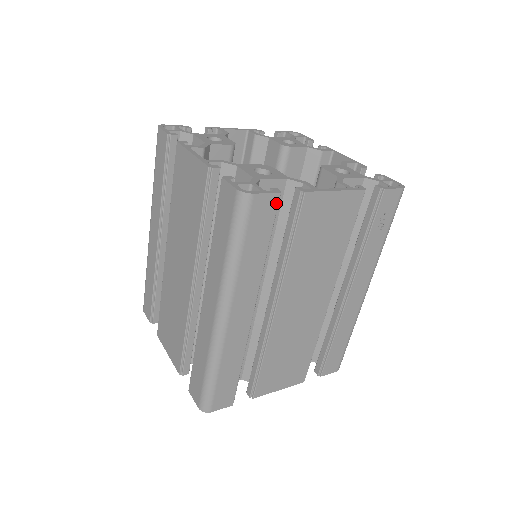
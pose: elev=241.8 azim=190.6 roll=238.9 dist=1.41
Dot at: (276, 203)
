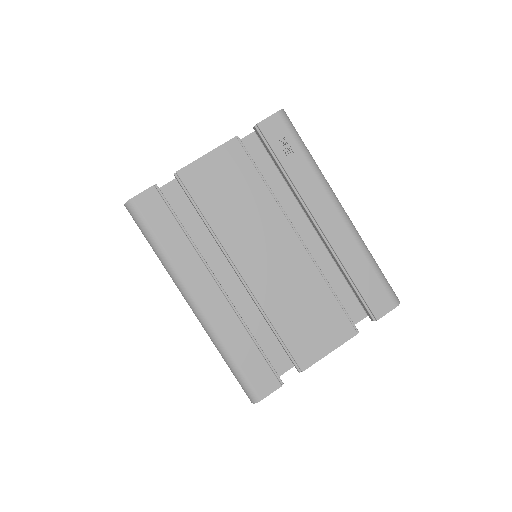
Dot at: (157, 194)
